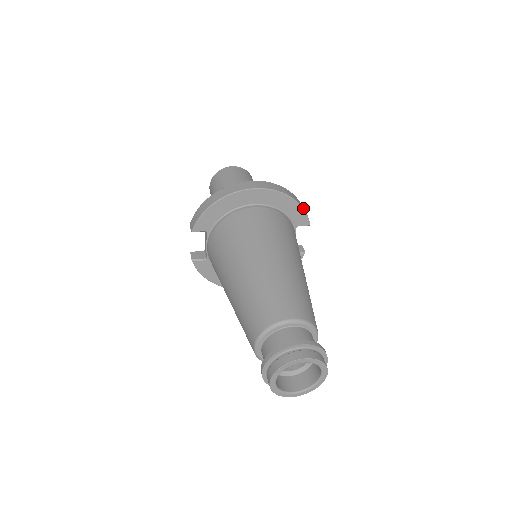
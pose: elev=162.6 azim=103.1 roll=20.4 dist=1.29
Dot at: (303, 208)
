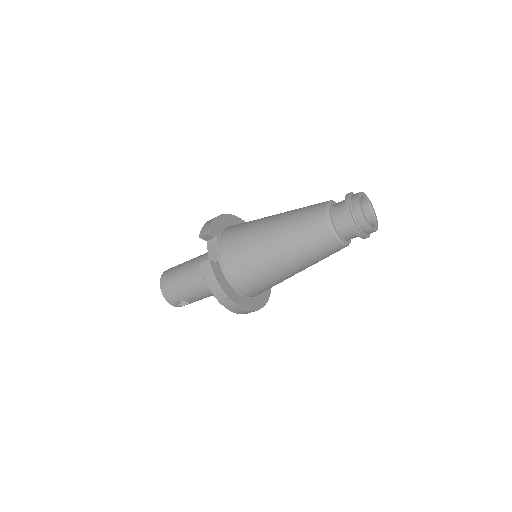
Dot at: occluded
